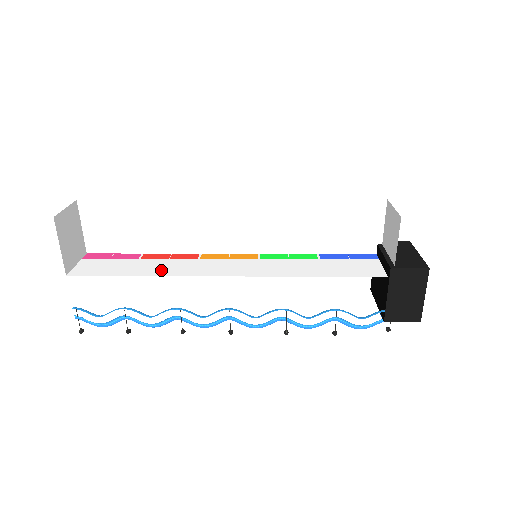
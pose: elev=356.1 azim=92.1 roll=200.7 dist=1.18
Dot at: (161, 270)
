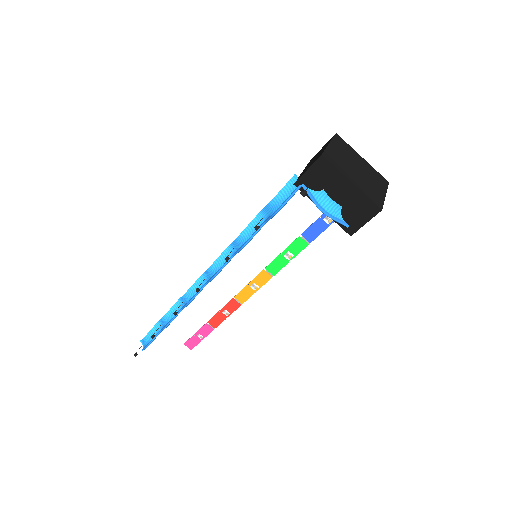
Dot at: occluded
